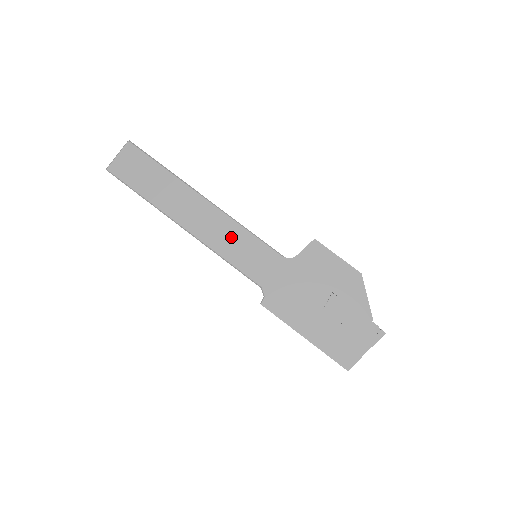
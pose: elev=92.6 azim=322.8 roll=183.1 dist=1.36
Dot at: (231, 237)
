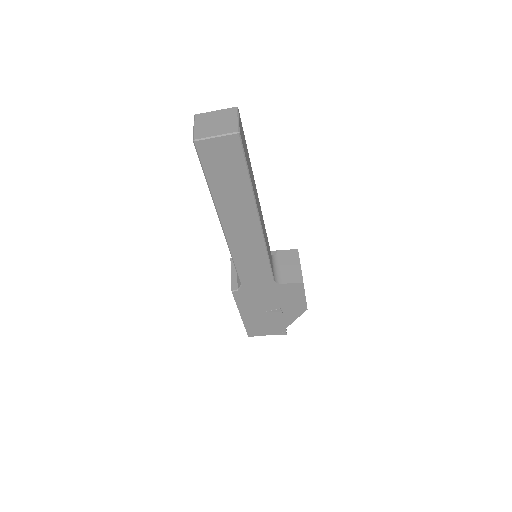
Dot at: (252, 252)
